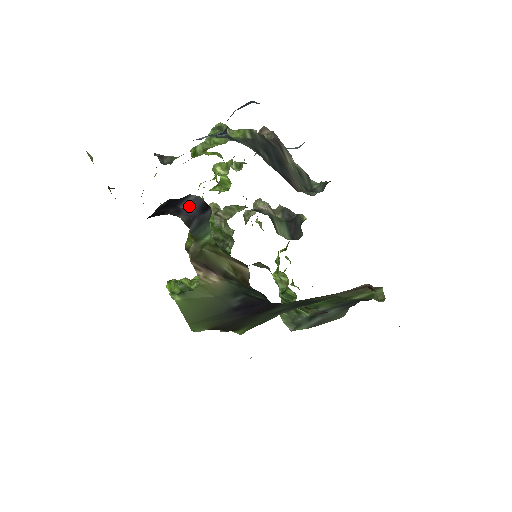
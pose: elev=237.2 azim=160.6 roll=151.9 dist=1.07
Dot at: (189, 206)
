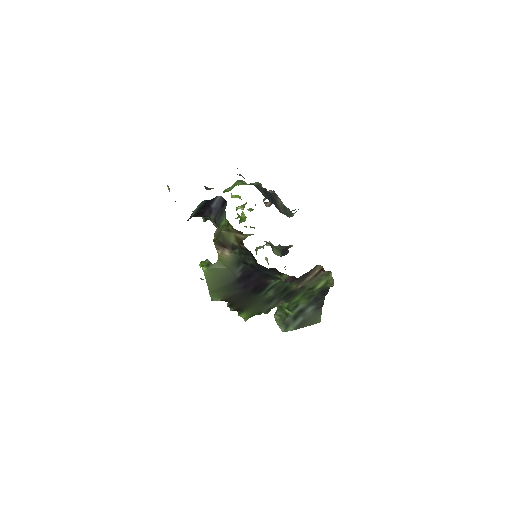
Dot at: (216, 205)
